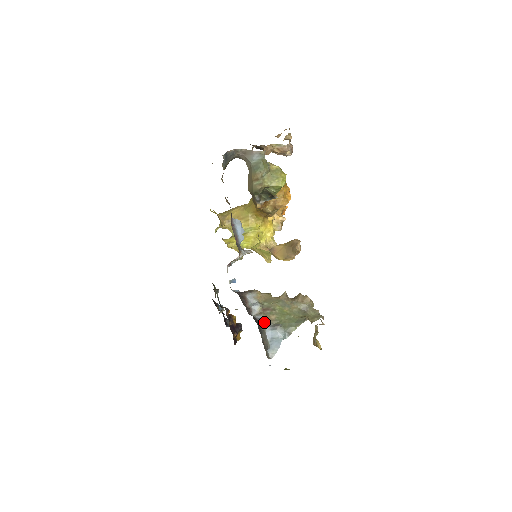
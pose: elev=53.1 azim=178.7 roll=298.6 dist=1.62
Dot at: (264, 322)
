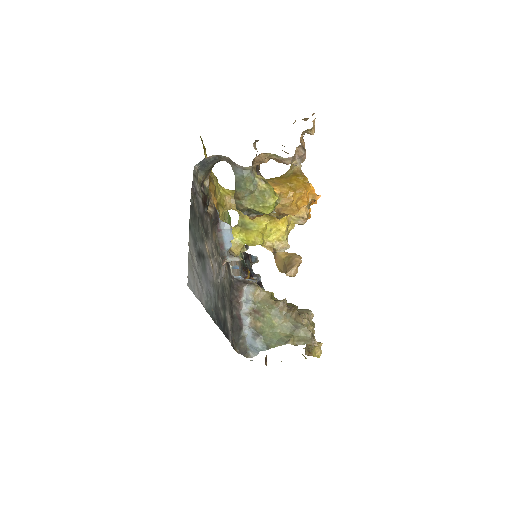
Dot at: (248, 326)
